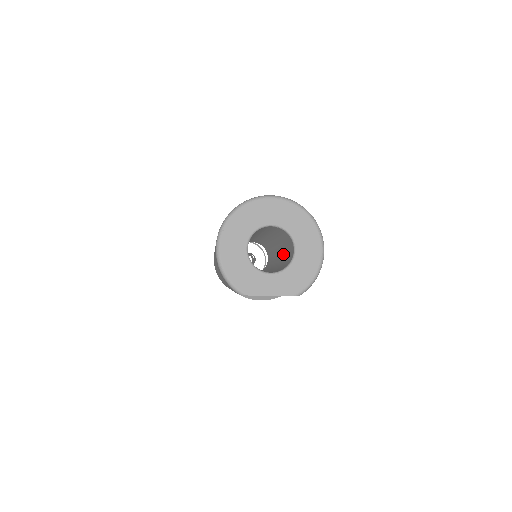
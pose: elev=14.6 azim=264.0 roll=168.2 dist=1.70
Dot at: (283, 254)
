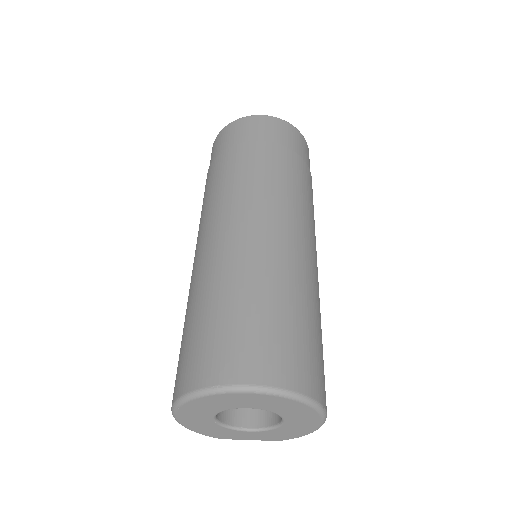
Dot at: occluded
